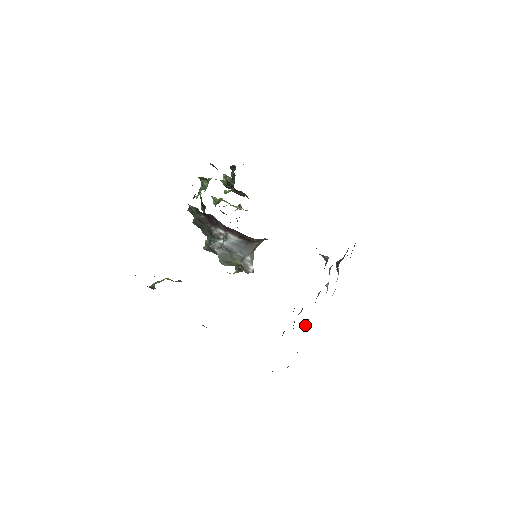
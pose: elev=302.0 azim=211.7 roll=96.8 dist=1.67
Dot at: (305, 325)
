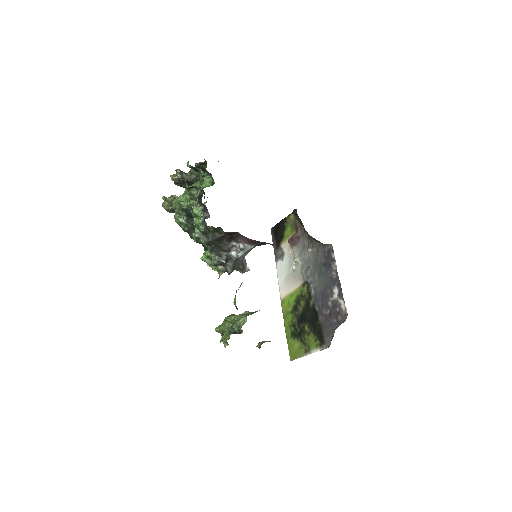
Dot at: (305, 300)
